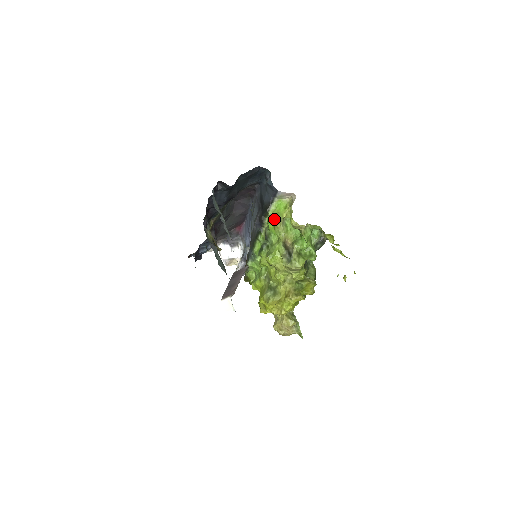
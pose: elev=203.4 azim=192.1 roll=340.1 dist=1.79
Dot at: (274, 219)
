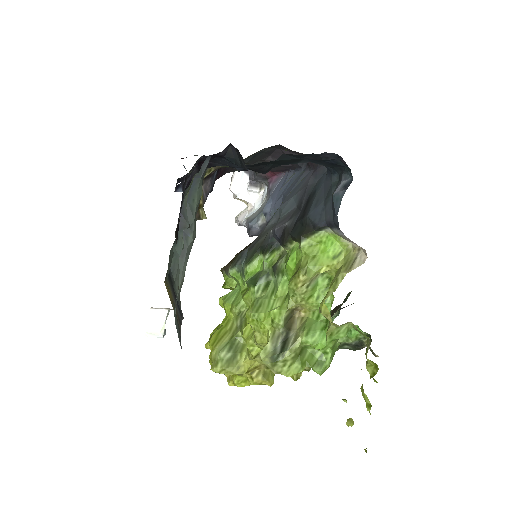
Dot at: (301, 263)
